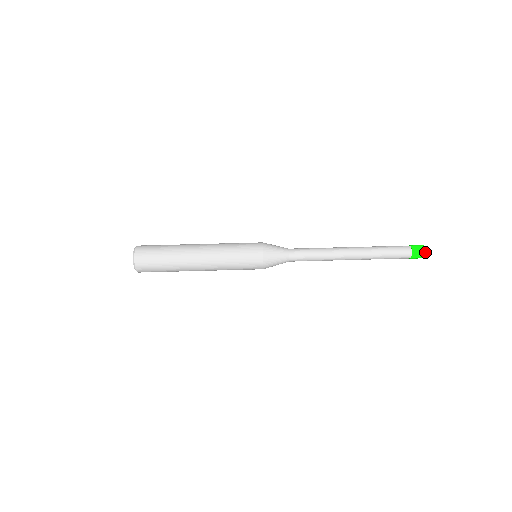
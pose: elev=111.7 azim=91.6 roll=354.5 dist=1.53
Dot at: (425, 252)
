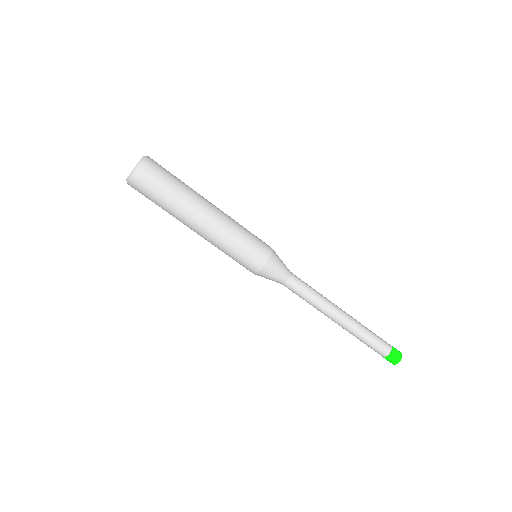
Dot at: (395, 364)
